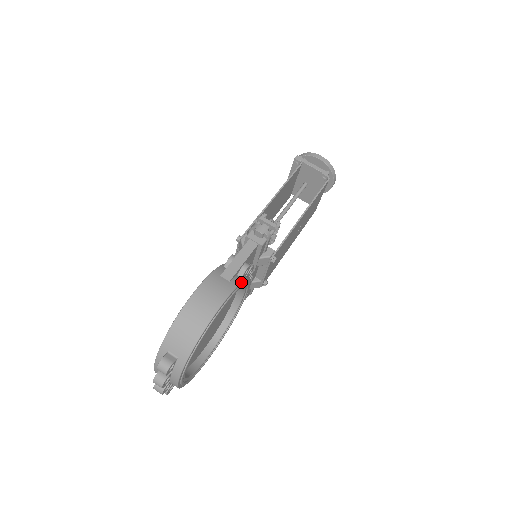
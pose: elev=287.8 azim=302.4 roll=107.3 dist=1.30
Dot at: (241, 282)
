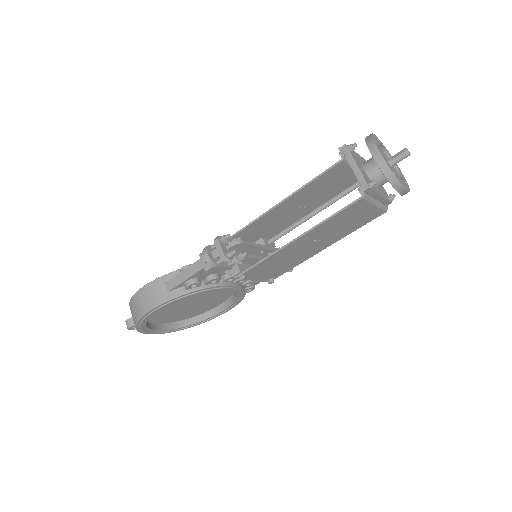
Dot at: (179, 296)
